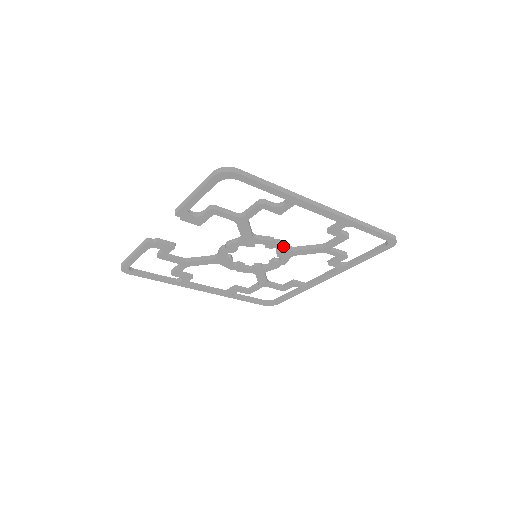
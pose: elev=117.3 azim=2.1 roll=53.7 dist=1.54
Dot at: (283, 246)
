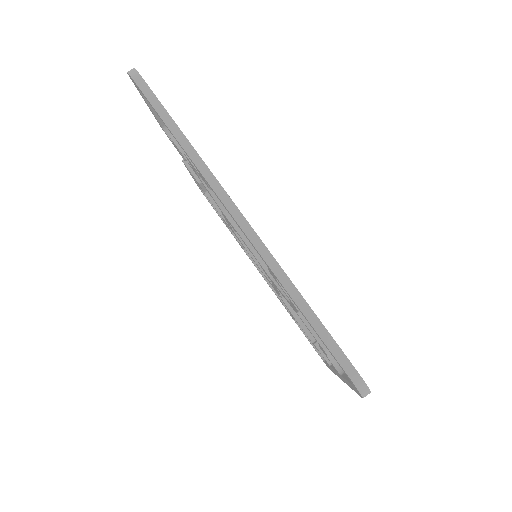
Dot at: (256, 258)
